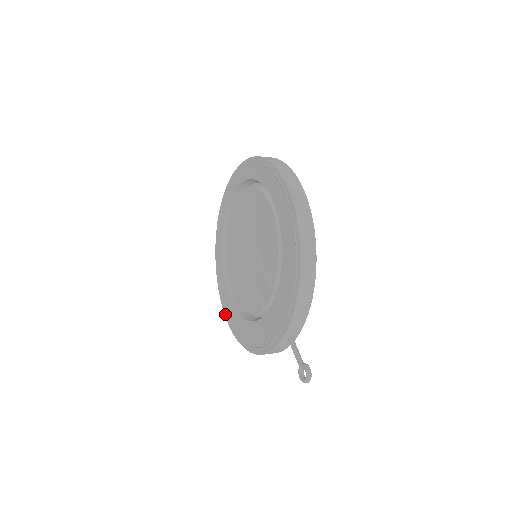
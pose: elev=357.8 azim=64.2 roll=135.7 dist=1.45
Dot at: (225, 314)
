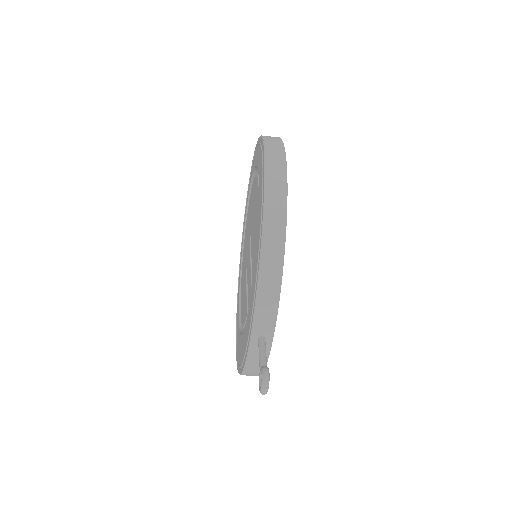
Dot at: occluded
